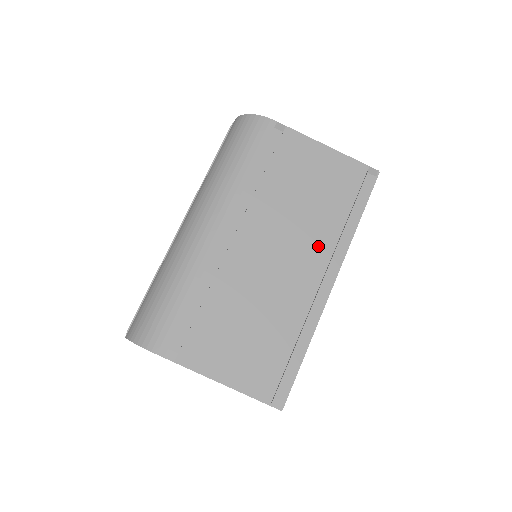
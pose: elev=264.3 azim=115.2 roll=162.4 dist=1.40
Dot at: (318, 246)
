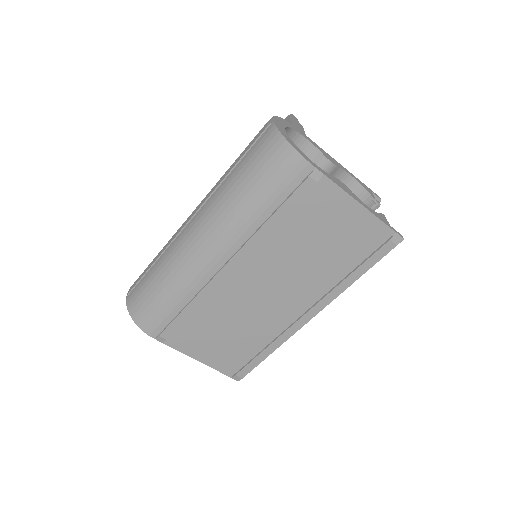
Dot at: (310, 290)
